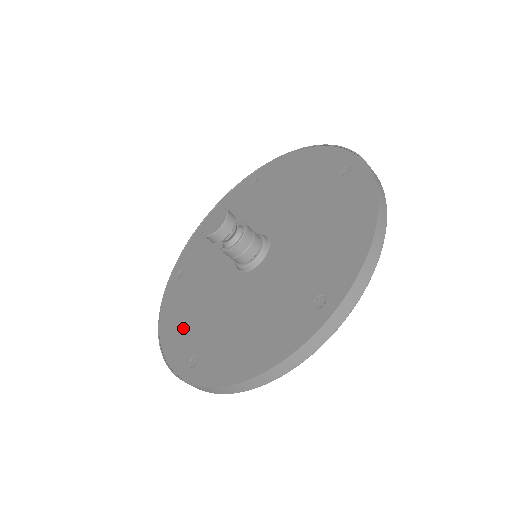
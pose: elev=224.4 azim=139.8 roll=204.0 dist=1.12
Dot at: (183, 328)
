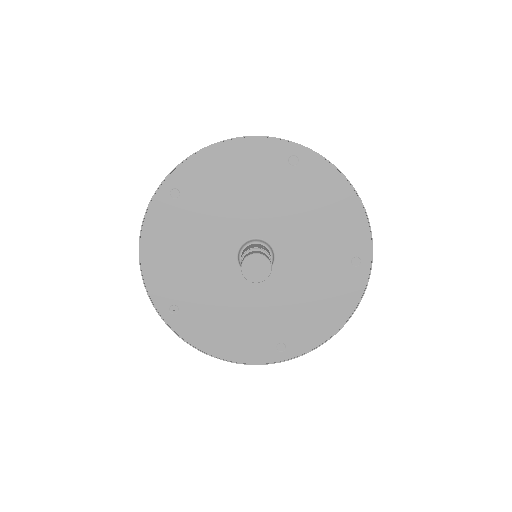
Dot at: (240, 338)
